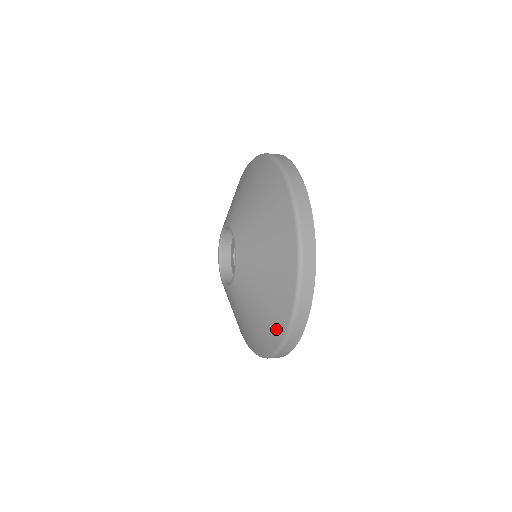
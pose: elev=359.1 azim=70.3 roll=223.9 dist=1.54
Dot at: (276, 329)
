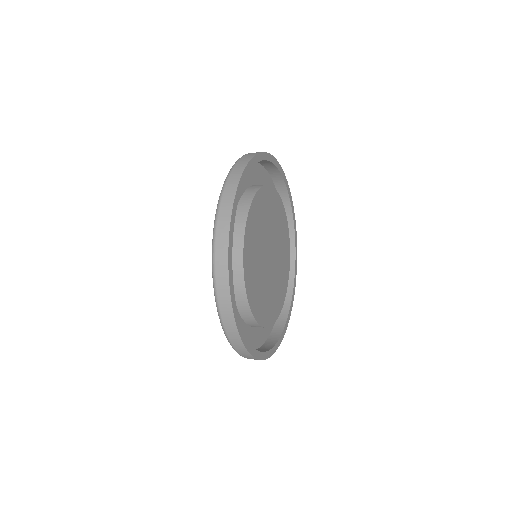
Dot at: occluded
